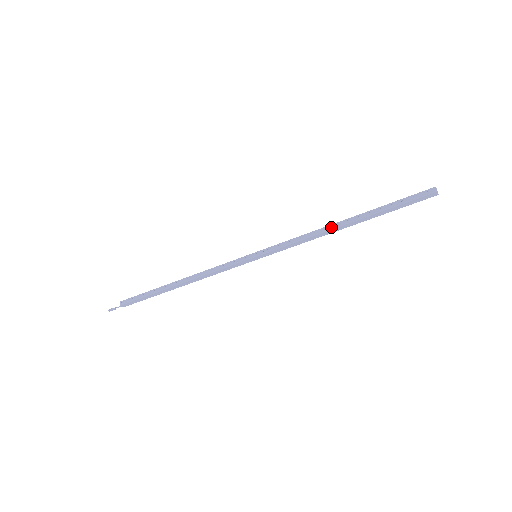
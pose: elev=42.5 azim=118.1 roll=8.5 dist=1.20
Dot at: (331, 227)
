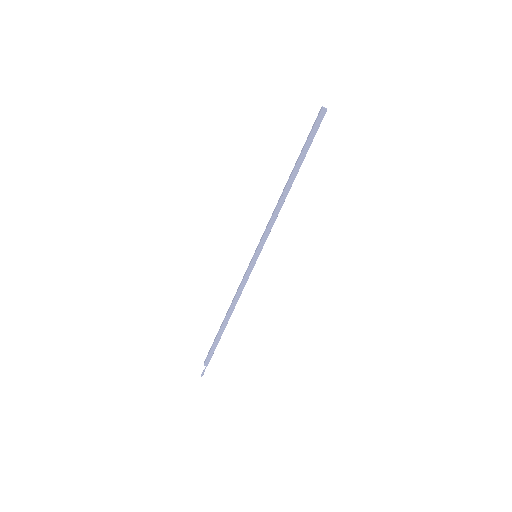
Dot at: (282, 193)
